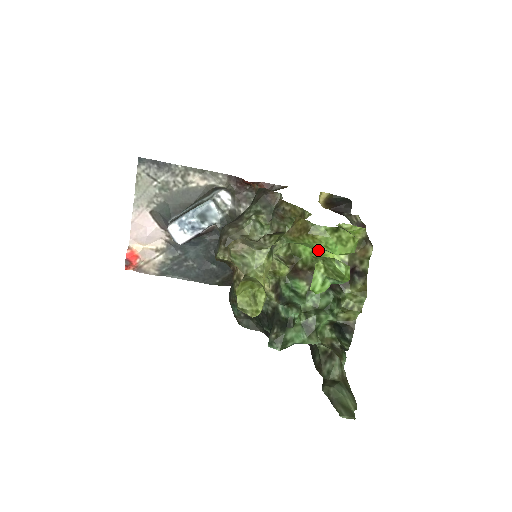
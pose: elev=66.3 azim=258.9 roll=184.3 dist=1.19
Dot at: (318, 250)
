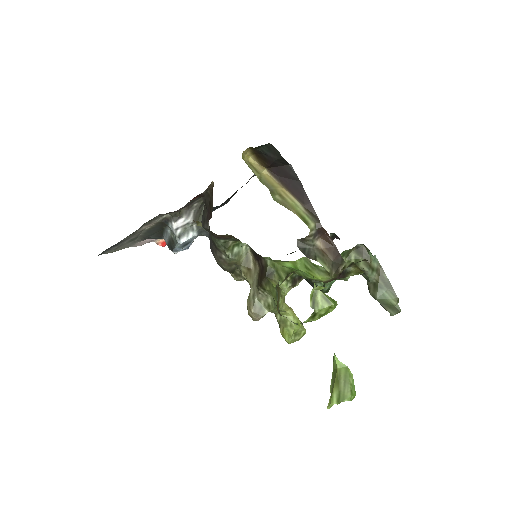
Dot at: occluded
